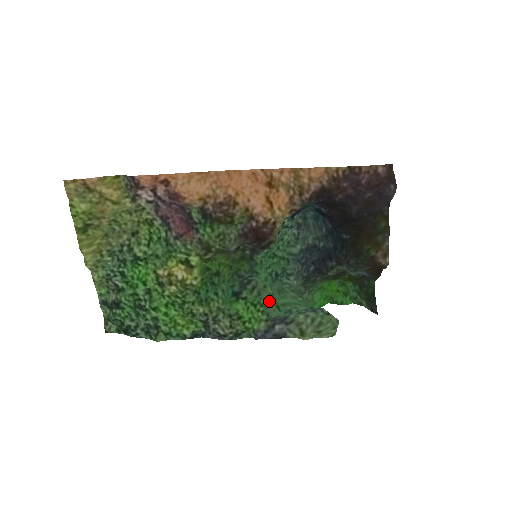
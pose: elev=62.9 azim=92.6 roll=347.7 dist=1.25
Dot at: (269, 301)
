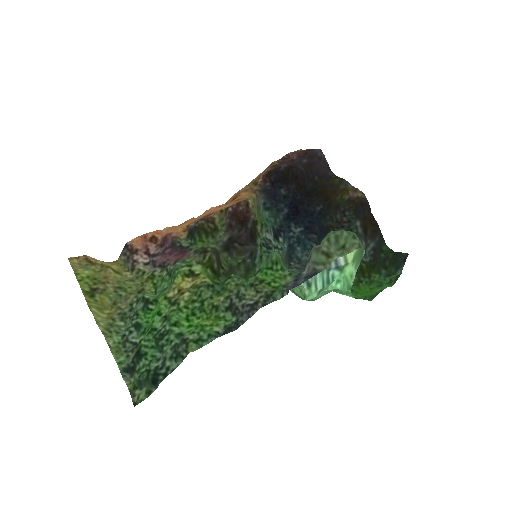
Dot at: (285, 268)
